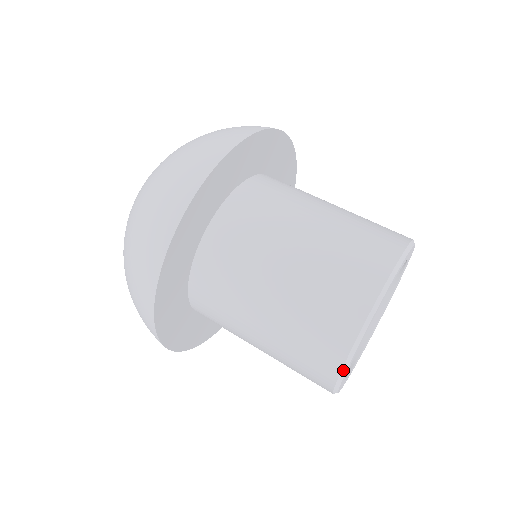
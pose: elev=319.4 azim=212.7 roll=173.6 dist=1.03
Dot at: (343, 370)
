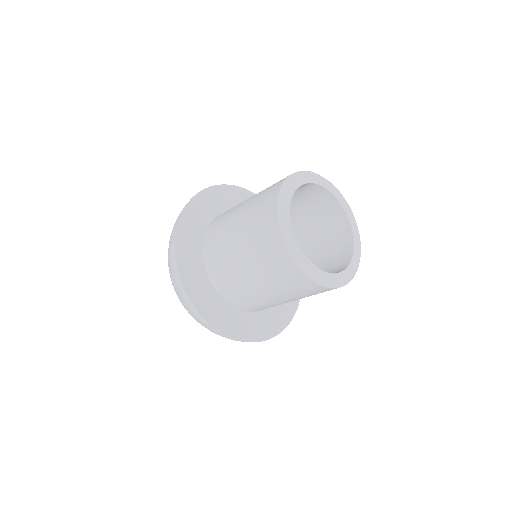
Dot at: (341, 286)
